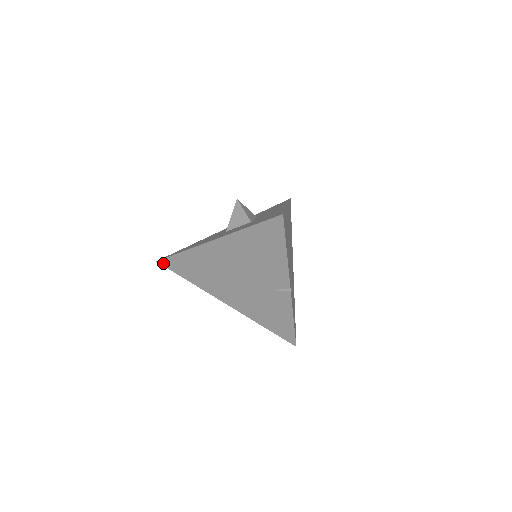
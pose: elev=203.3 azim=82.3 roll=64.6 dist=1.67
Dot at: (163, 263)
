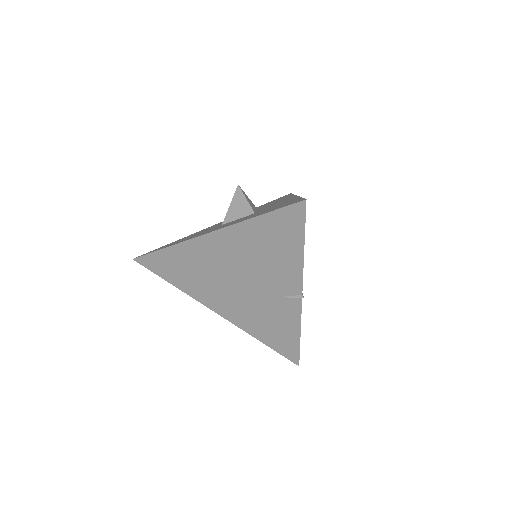
Dot at: (141, 261)
